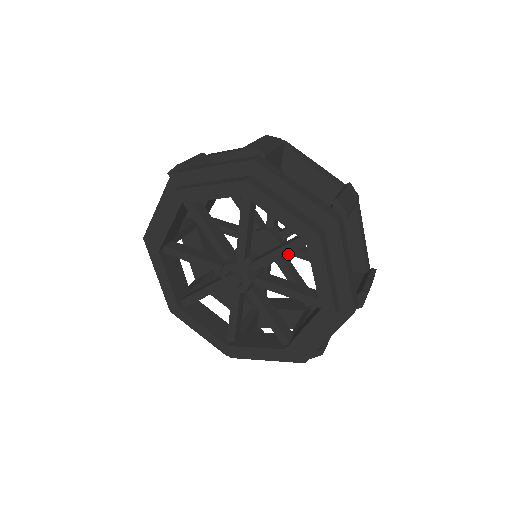
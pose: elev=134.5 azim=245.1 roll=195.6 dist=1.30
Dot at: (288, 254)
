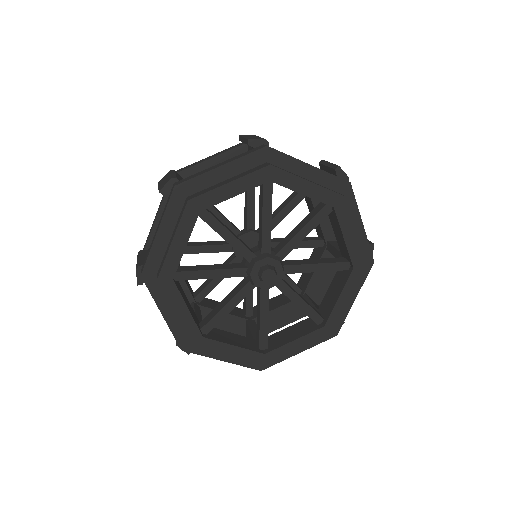
Dot at: (314, 228)
